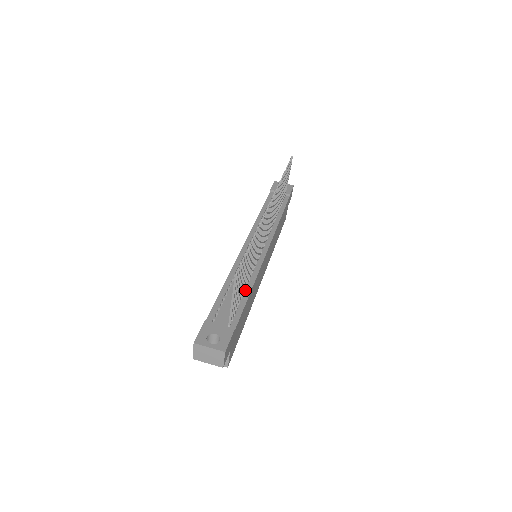
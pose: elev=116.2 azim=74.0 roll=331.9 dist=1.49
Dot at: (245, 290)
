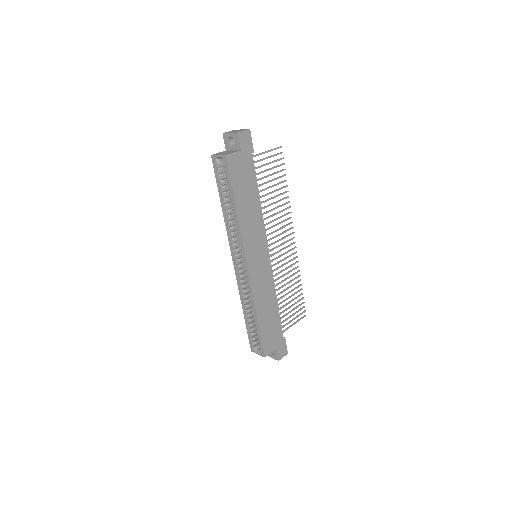
Dot at: occluded
